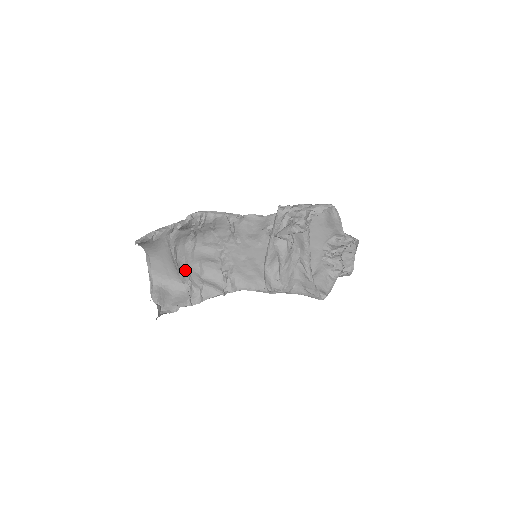
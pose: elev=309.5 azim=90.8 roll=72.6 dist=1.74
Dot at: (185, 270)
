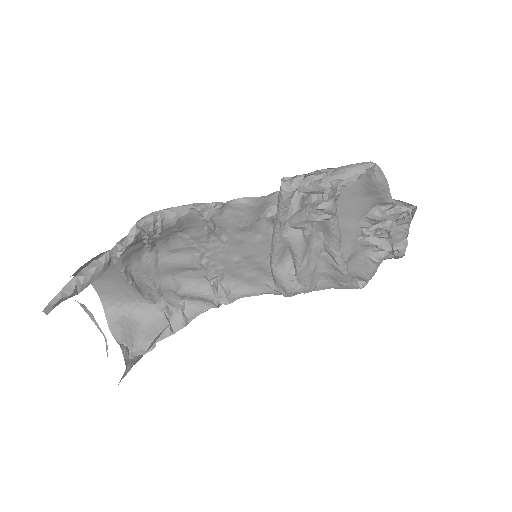
Dot at: (152, 289)
